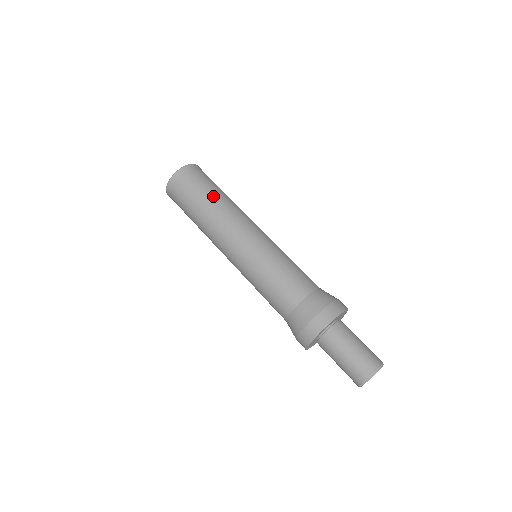
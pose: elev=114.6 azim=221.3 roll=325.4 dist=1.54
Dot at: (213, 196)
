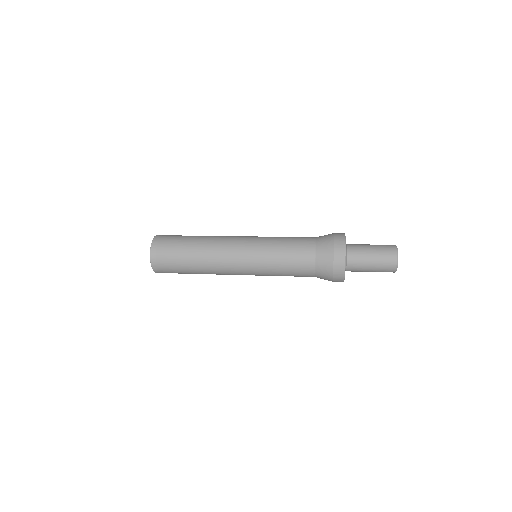
Dot at: occluded
